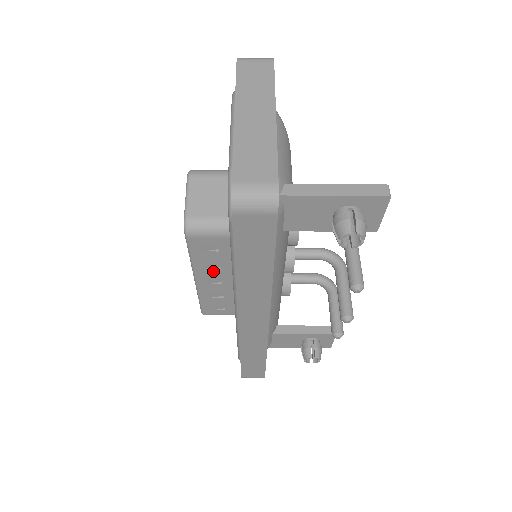
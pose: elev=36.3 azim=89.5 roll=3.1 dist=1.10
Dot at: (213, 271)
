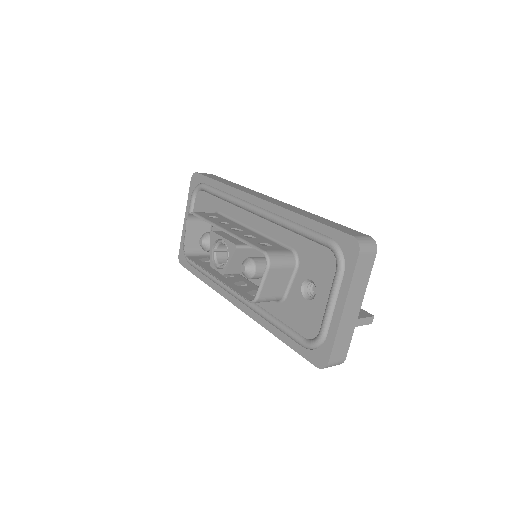
Dot at: occluded
